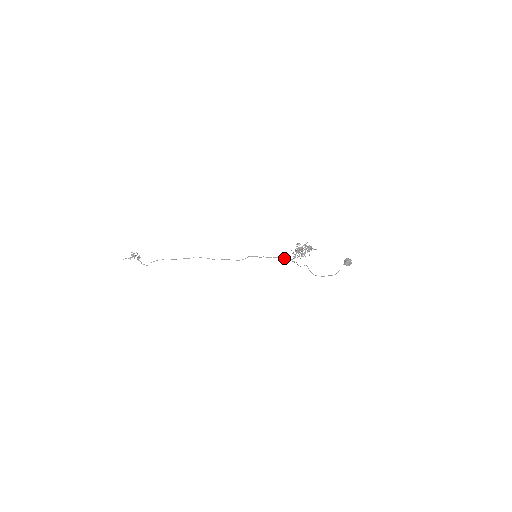
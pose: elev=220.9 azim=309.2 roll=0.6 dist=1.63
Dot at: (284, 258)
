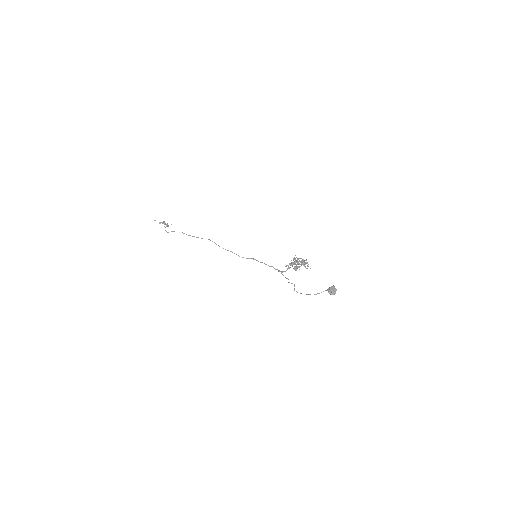
Dot at: (279, 270)
